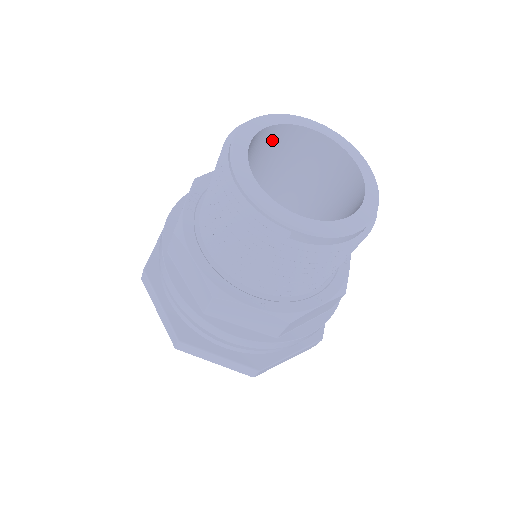
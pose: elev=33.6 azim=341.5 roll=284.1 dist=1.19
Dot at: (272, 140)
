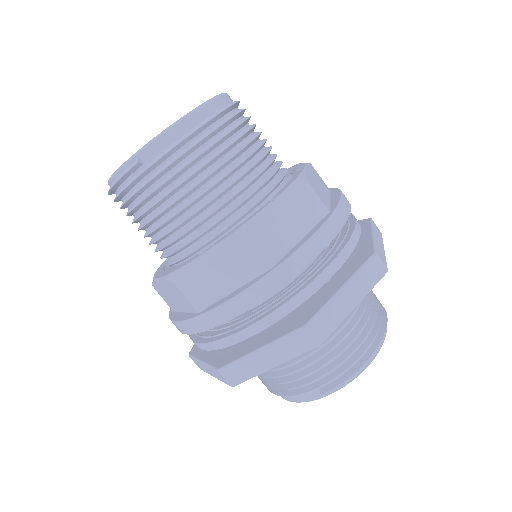
Dot at: occluded
